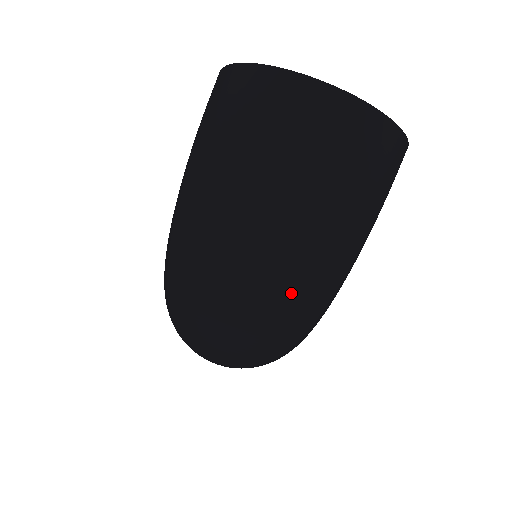
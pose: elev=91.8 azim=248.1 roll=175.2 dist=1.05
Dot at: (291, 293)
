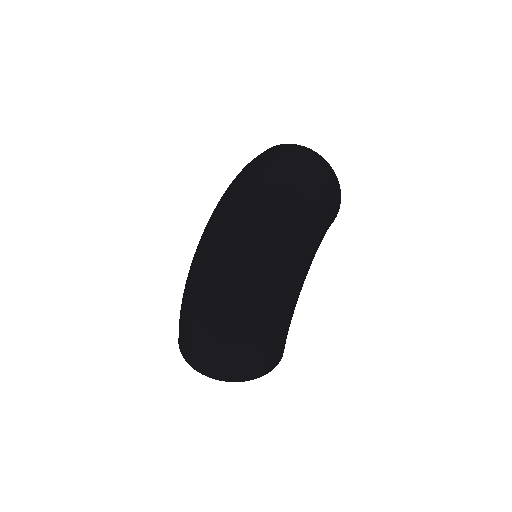
Dot at: (285, 210)
